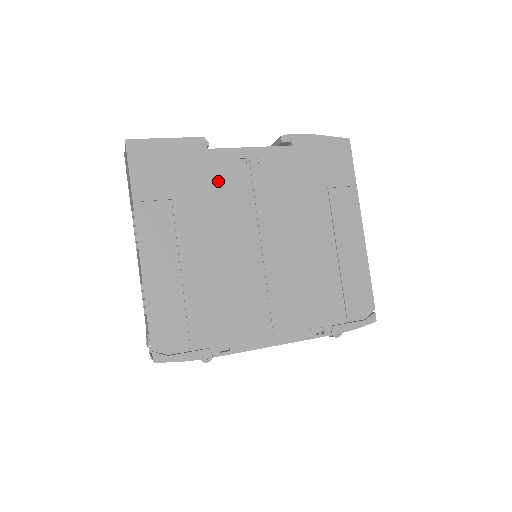
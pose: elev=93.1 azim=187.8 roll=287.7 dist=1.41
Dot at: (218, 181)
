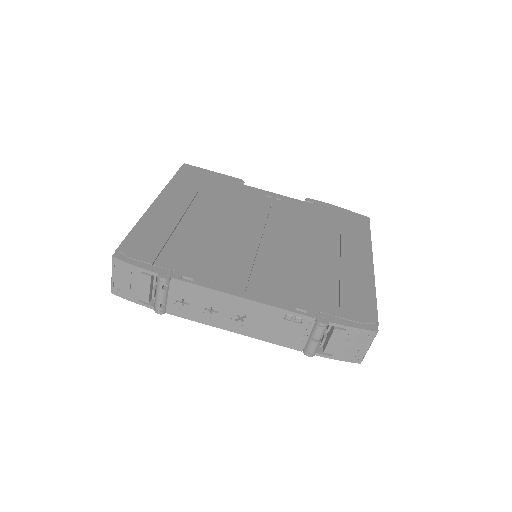
Dot at: (242, 197)
